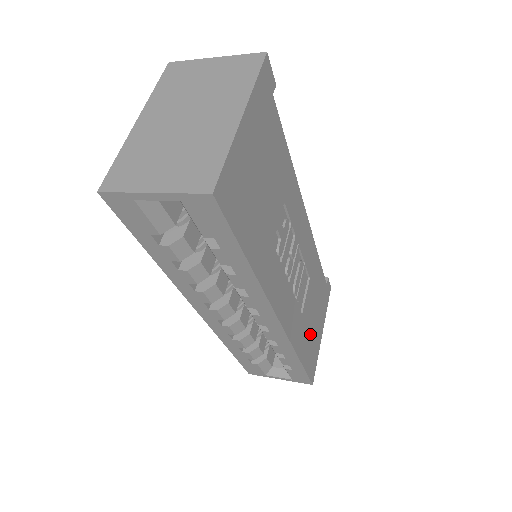
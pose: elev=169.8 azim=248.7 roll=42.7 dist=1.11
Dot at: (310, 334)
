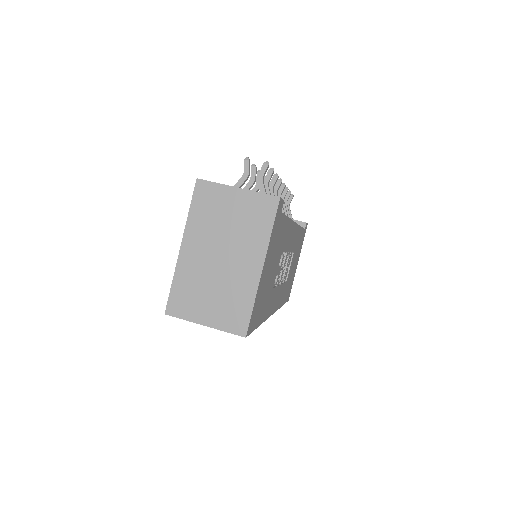
Dot at: (290, 280)
